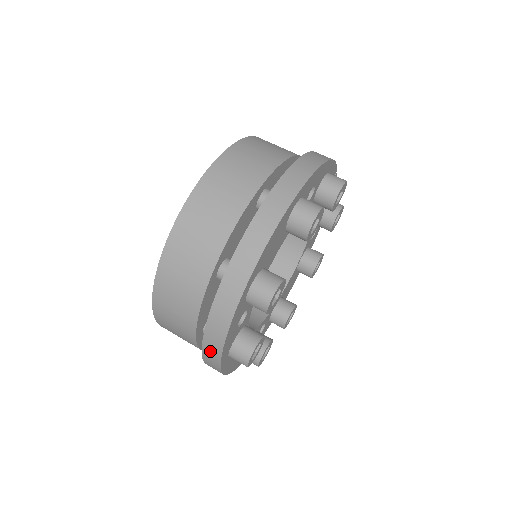
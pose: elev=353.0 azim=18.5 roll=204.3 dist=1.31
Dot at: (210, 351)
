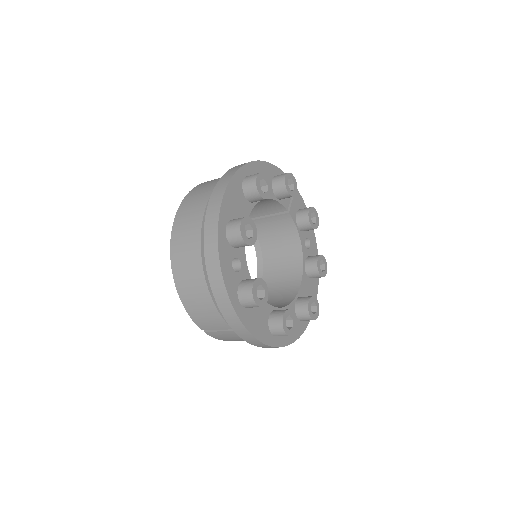
Dot at: (219, 294)
